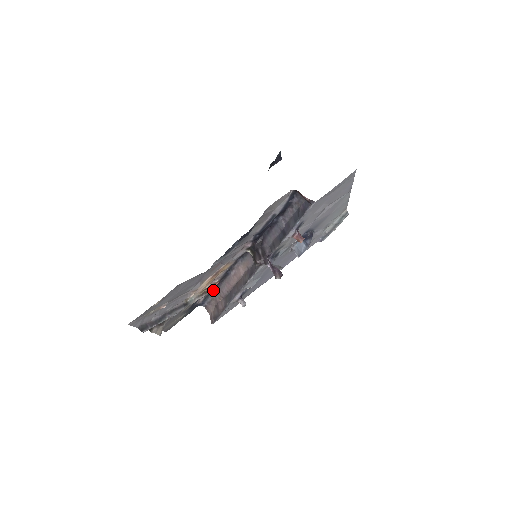
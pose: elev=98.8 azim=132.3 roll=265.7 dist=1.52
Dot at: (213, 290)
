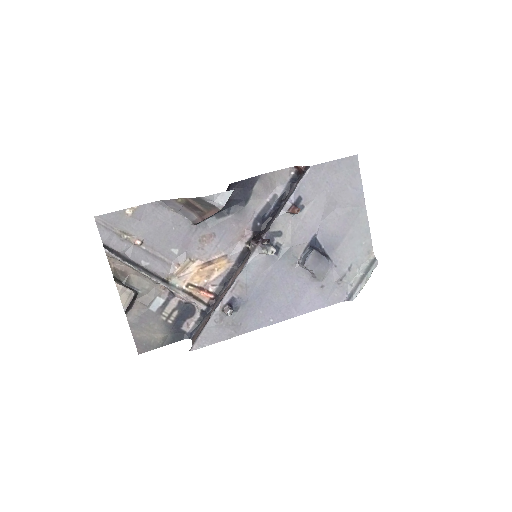
Dot at: (205, 305)
